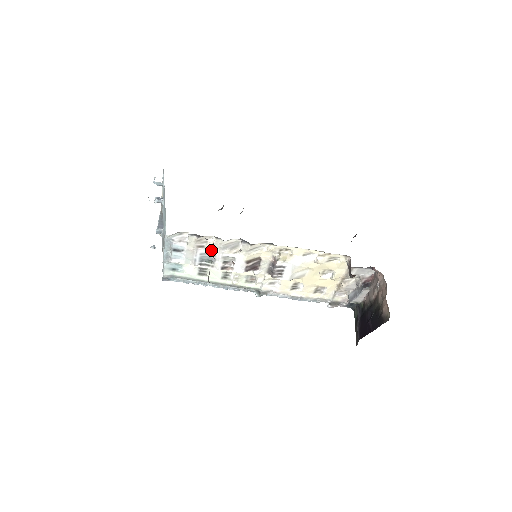
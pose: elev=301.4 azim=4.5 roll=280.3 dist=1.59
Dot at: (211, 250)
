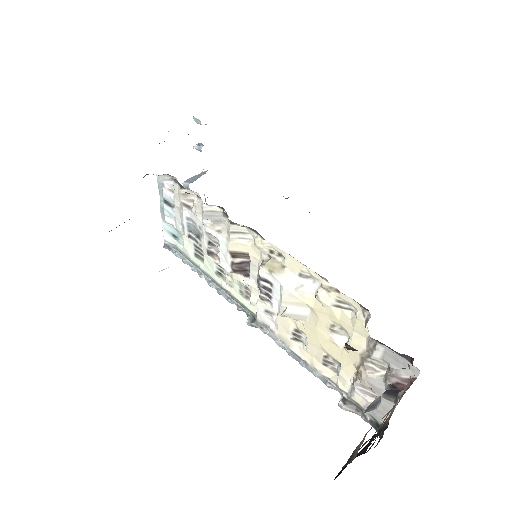
Dot at: (195, 215)
